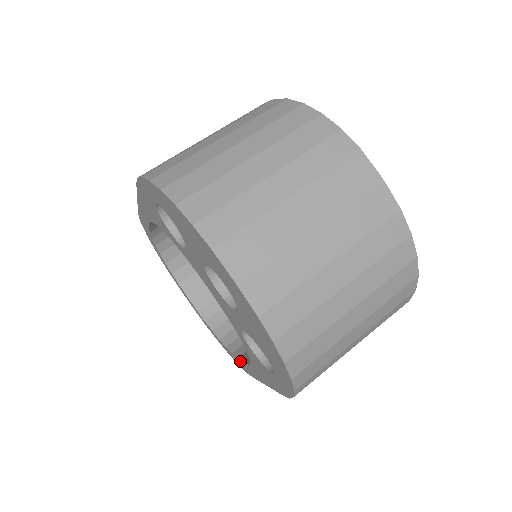
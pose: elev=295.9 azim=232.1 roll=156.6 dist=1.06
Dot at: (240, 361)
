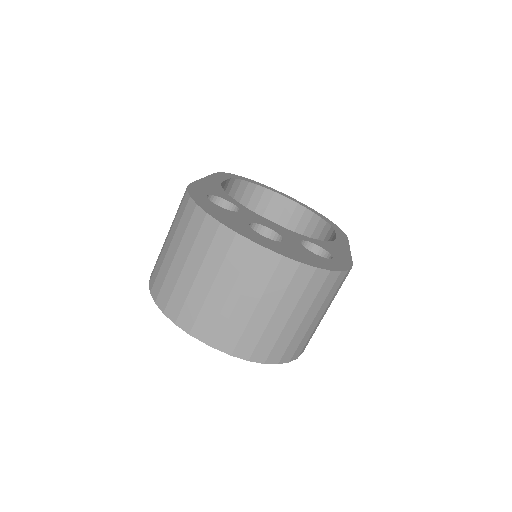
Dot at: occluded
